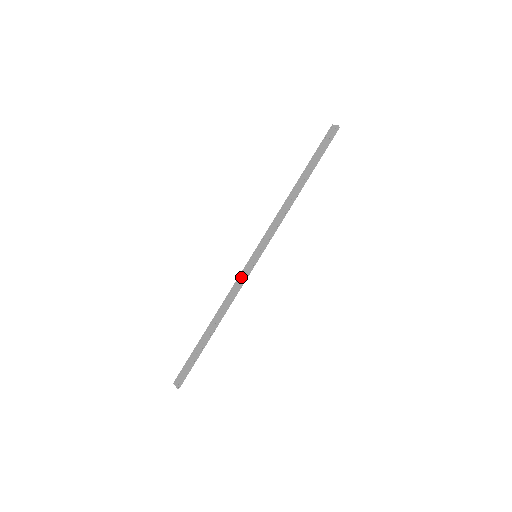
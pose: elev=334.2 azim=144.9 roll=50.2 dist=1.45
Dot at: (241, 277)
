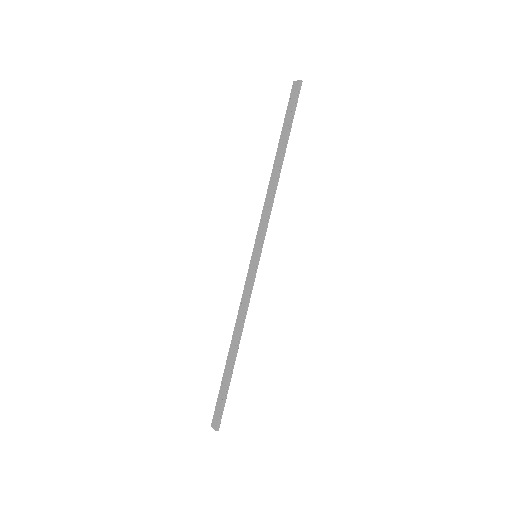
Dot at: (247, 285)
